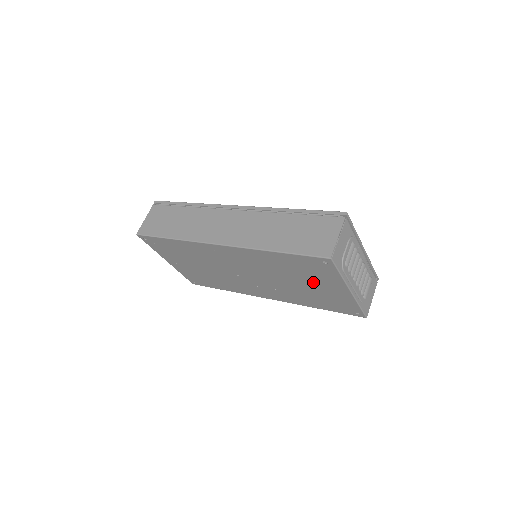
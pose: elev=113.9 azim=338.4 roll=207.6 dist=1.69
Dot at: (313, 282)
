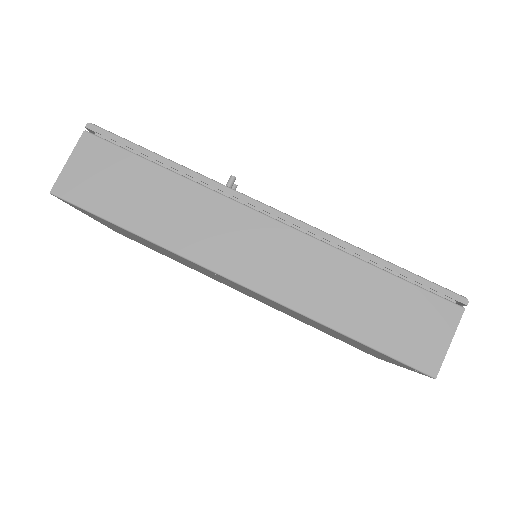
Dot at: occluded
